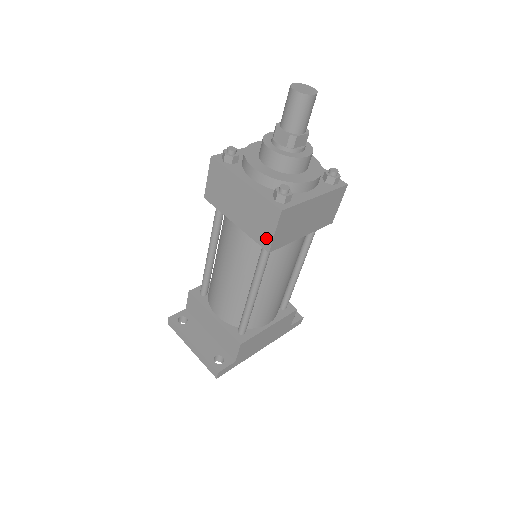
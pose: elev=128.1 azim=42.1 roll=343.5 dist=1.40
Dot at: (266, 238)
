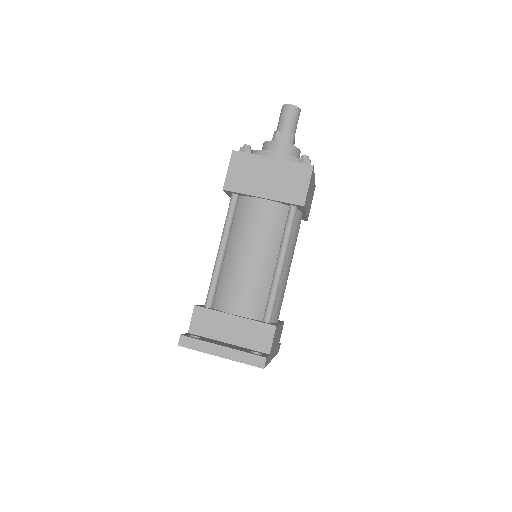
Dot at: (300, 194)
